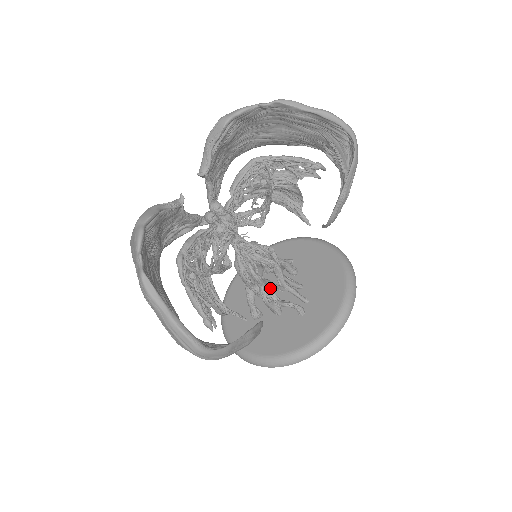
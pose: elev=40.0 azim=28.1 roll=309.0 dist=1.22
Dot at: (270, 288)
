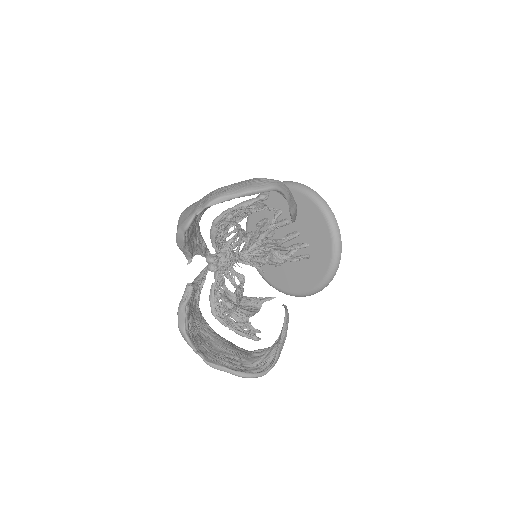
Dot at: (277, 254)
